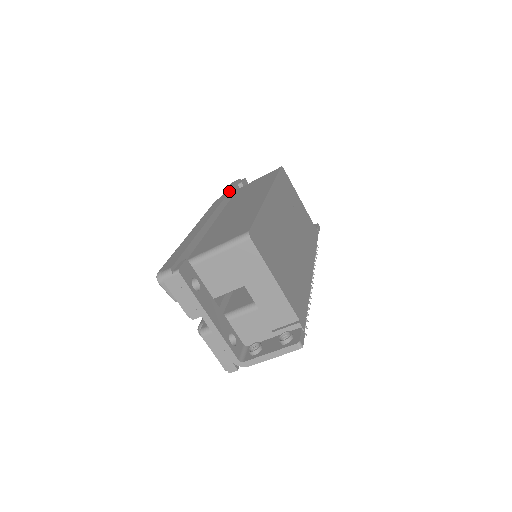
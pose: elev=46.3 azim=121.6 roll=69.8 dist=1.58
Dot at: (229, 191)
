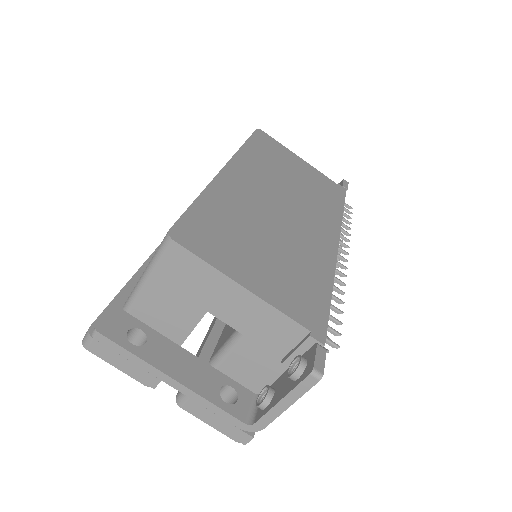
Dot at: occluded
